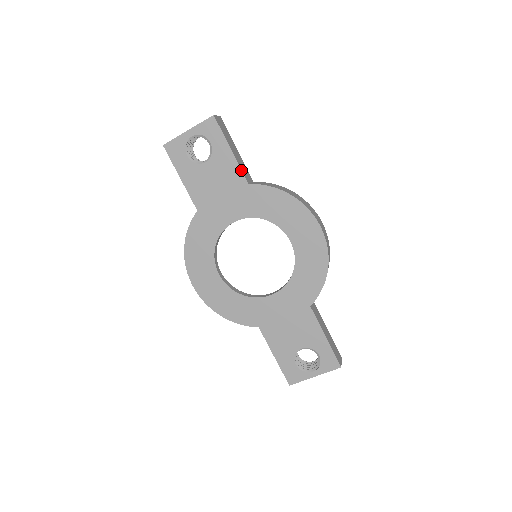
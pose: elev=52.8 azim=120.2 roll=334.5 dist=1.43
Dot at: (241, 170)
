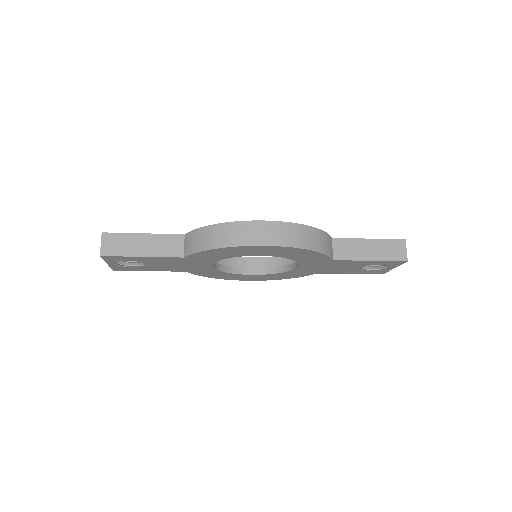
Dot at: (167, 257)
